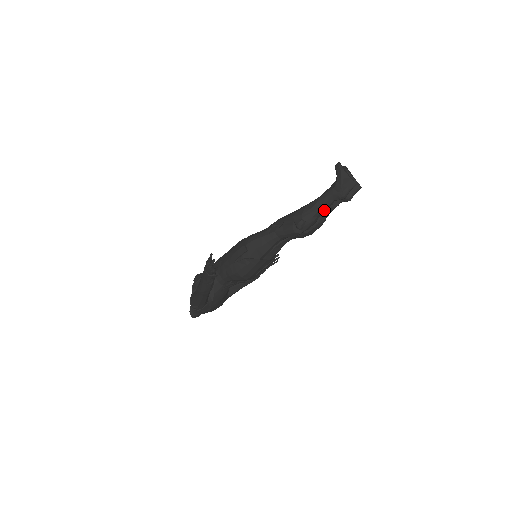
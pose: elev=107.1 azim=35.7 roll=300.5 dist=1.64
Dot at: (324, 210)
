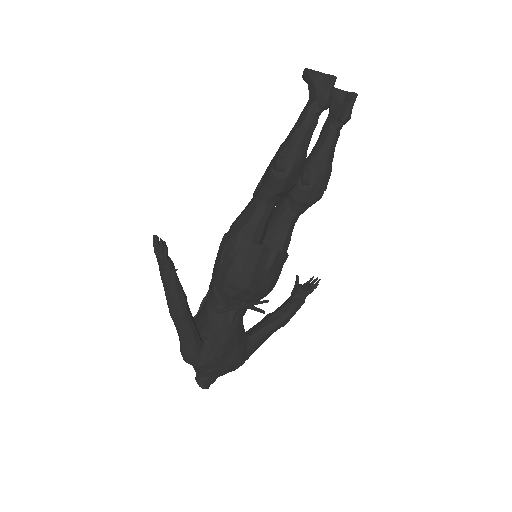
Dot at: (309, 134)
